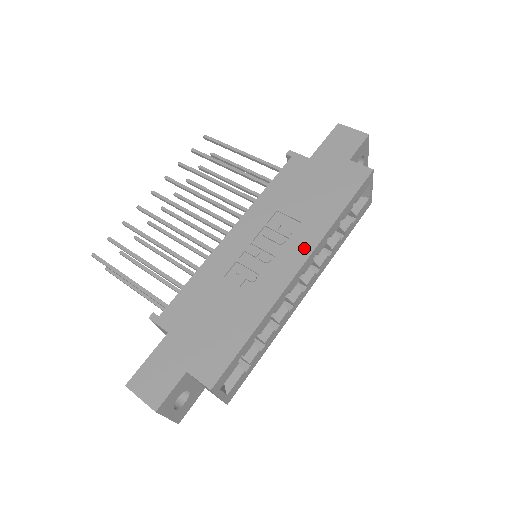
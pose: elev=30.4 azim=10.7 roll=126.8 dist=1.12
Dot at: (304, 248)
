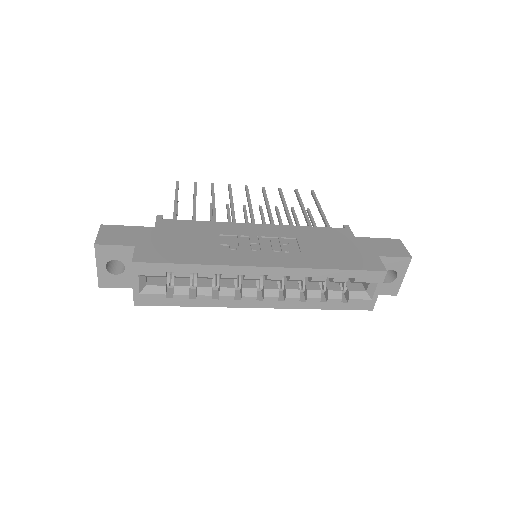
Dot at: (283, 262)
